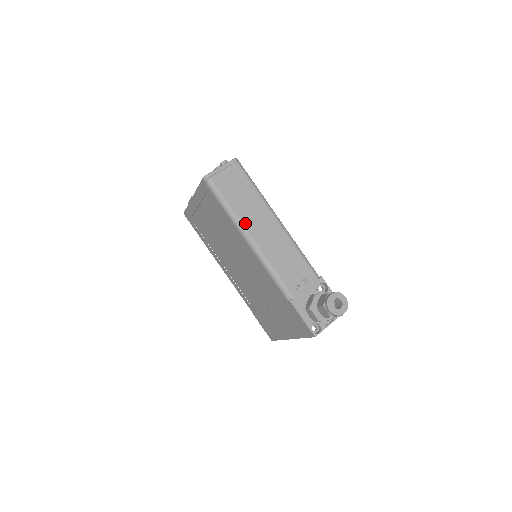
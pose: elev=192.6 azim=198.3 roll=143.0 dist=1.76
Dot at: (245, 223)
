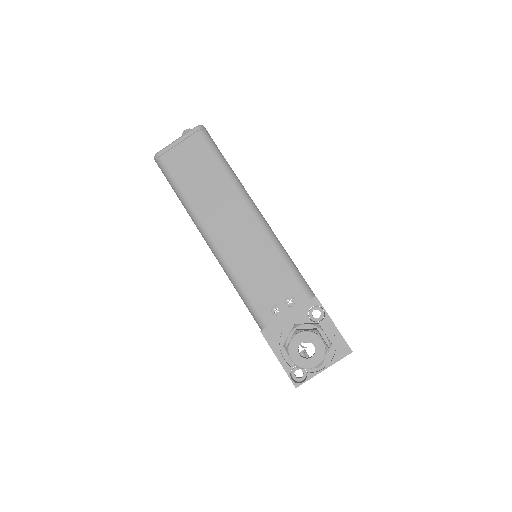
Dot at: (203, 218)
